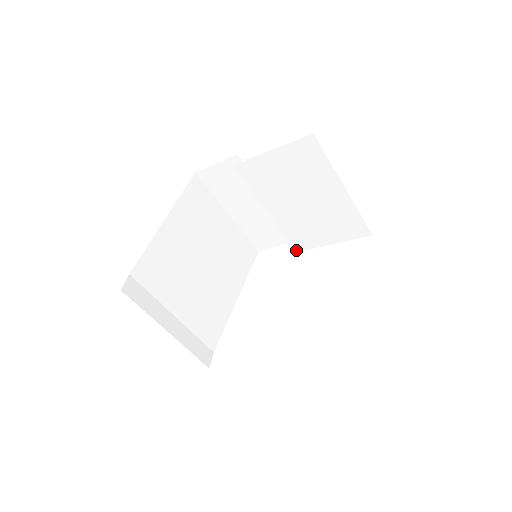
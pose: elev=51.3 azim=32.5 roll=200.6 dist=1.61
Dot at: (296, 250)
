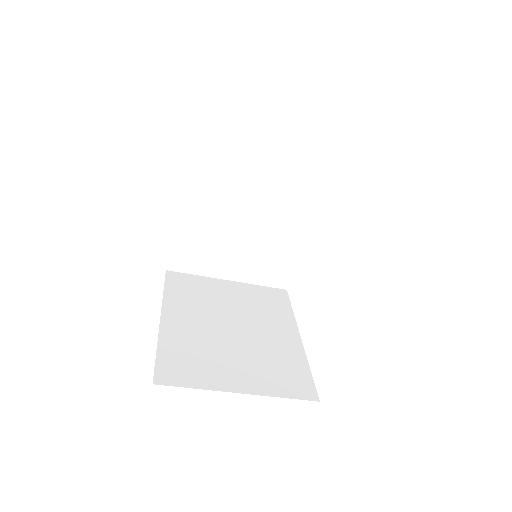
Dot at: occluded
